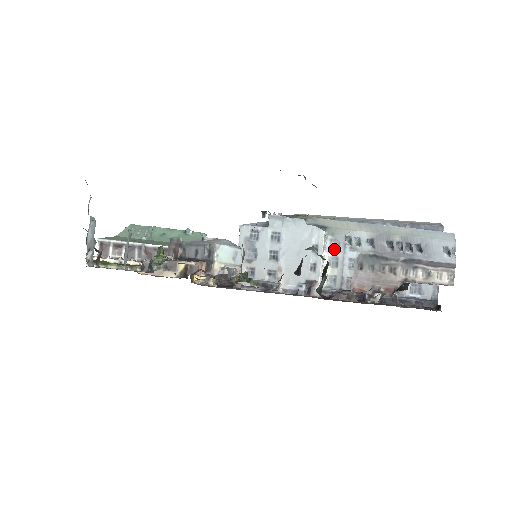
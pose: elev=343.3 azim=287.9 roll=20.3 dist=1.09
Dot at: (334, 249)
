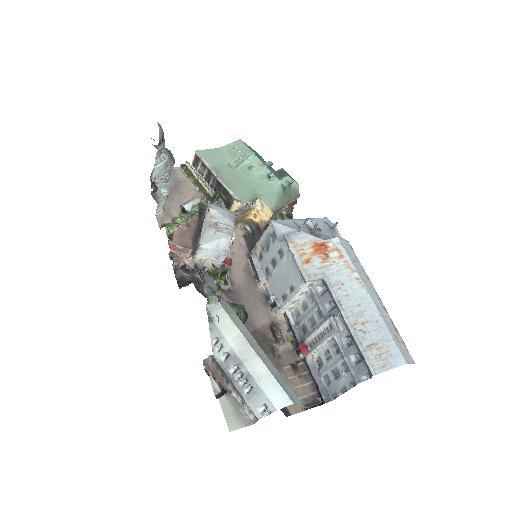
Dot at: (310, 299)
